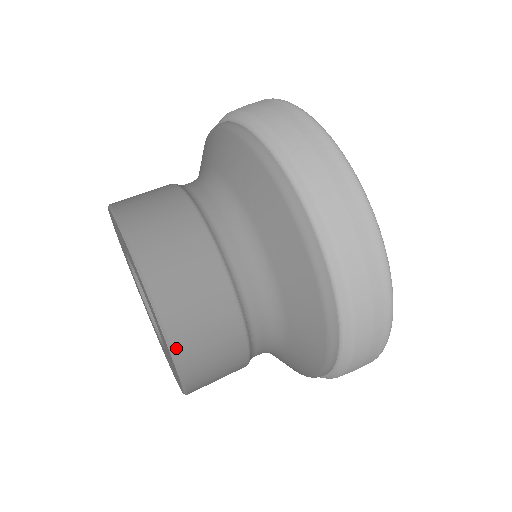
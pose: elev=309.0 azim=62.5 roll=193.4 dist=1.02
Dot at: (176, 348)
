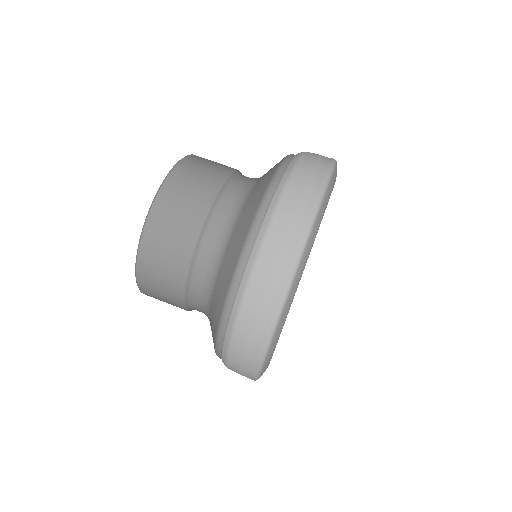
Dot at: occluded
